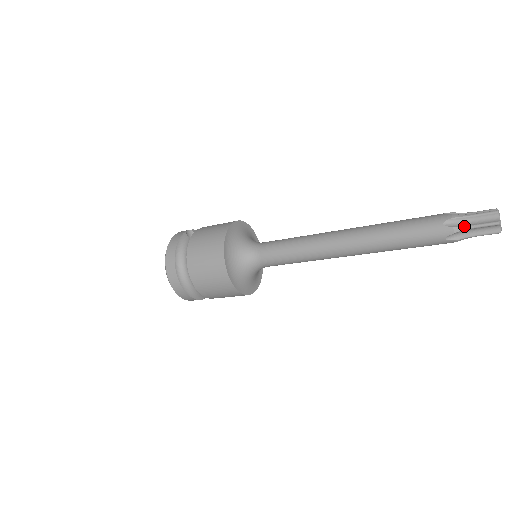
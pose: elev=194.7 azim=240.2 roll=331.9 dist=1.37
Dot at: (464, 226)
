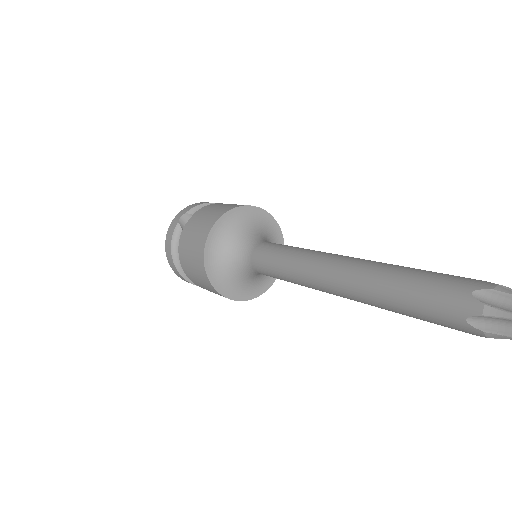
Dot at: (504, 335)
